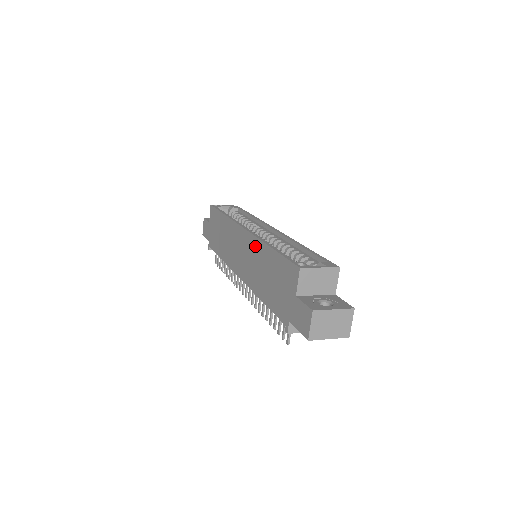
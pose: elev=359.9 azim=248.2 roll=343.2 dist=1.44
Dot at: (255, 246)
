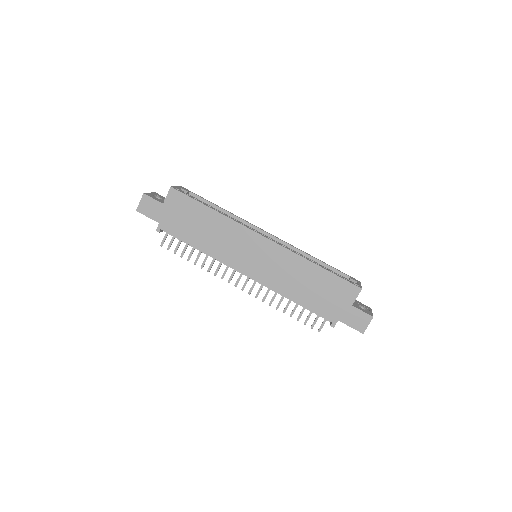
Dot at: (288, 258)
